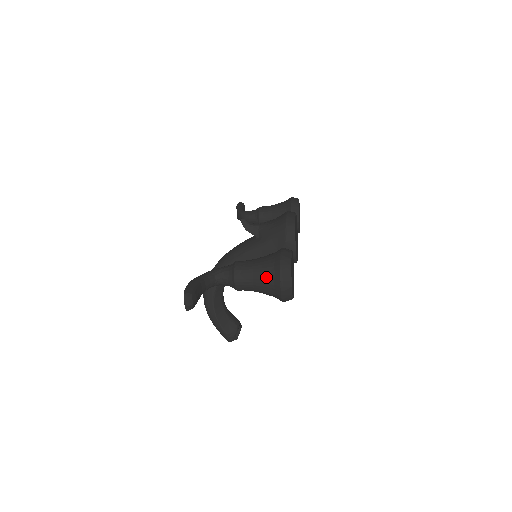
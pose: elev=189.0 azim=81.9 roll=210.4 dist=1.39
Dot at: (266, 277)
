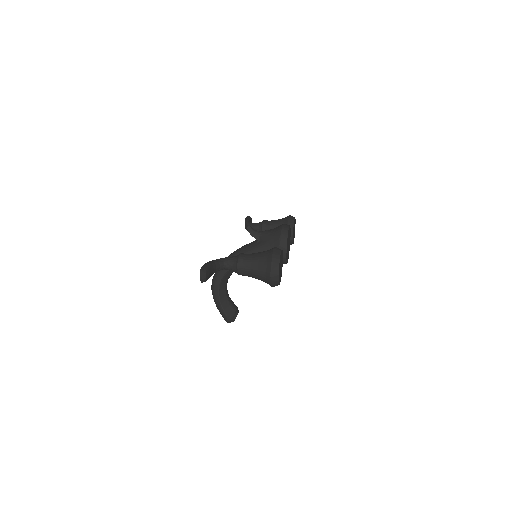
Dot at: (261, 266)
